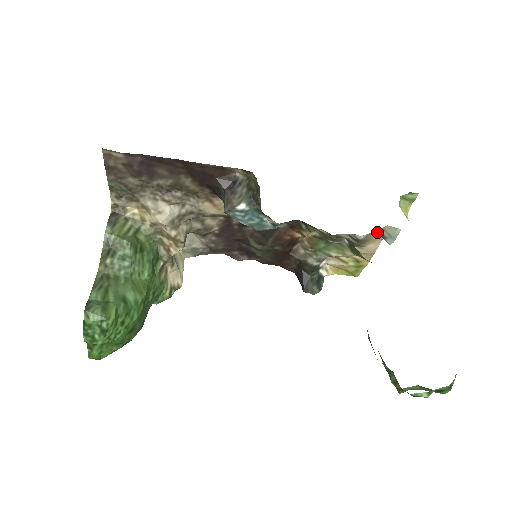
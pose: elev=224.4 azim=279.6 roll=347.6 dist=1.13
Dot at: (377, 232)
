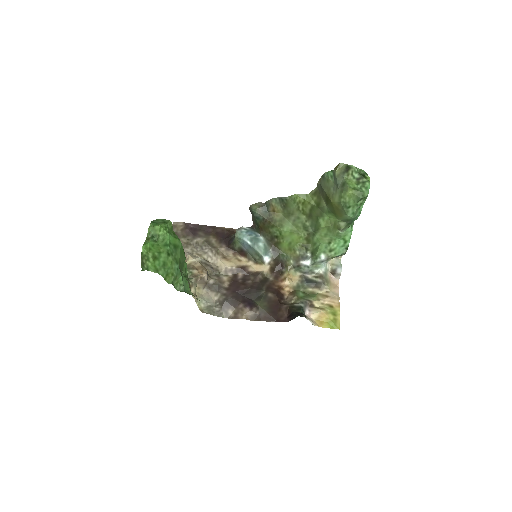
Dot at: (332, 278)
